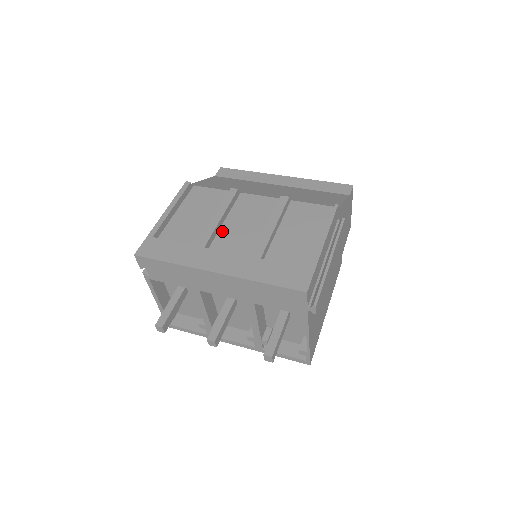
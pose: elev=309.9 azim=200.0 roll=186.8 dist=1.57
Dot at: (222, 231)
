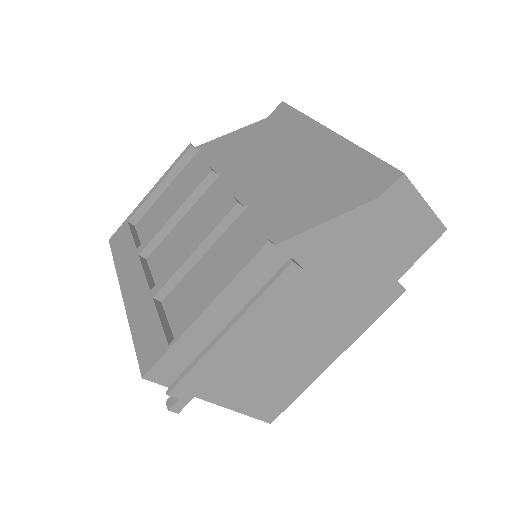
Dot at: (172, 233)
